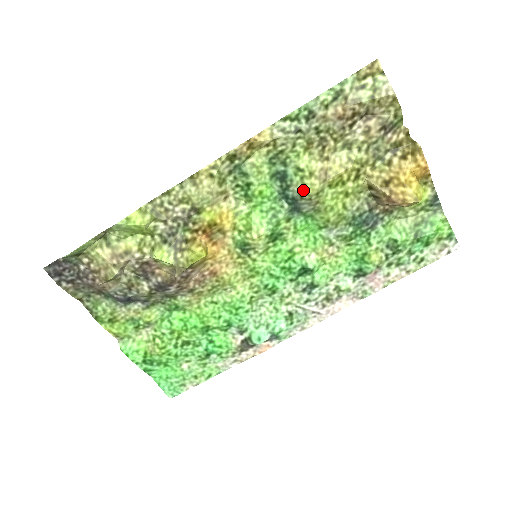
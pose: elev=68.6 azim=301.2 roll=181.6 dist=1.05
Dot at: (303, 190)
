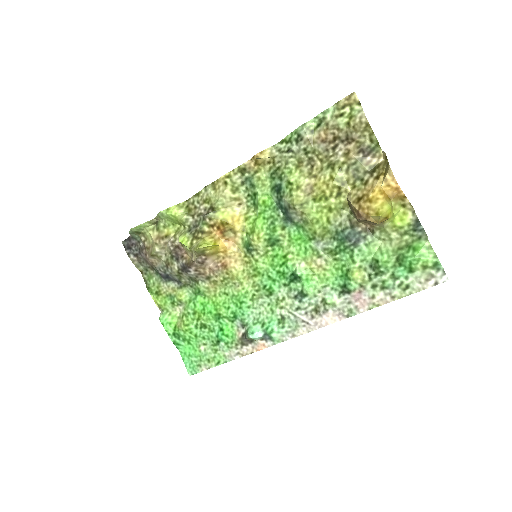
Dot at: (290, 200)
